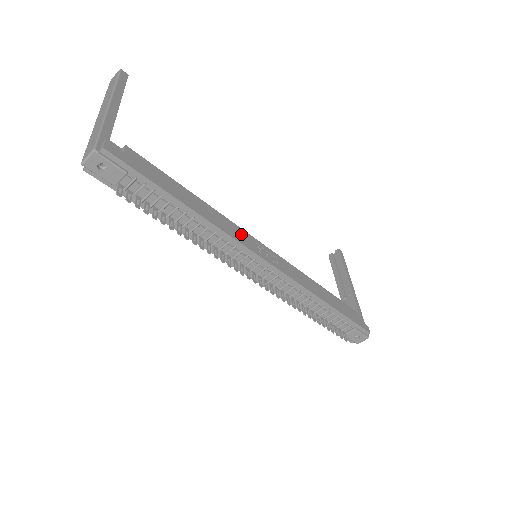
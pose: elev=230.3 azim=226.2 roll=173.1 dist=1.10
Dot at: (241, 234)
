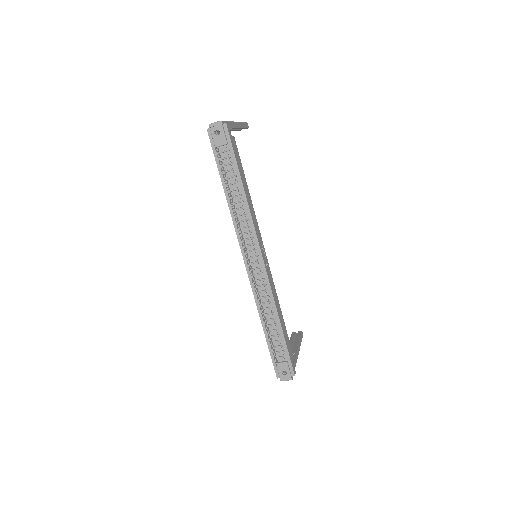
Dot at: (258, 230)
